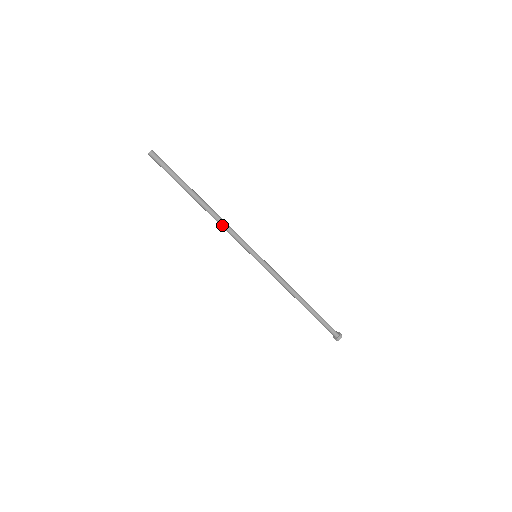
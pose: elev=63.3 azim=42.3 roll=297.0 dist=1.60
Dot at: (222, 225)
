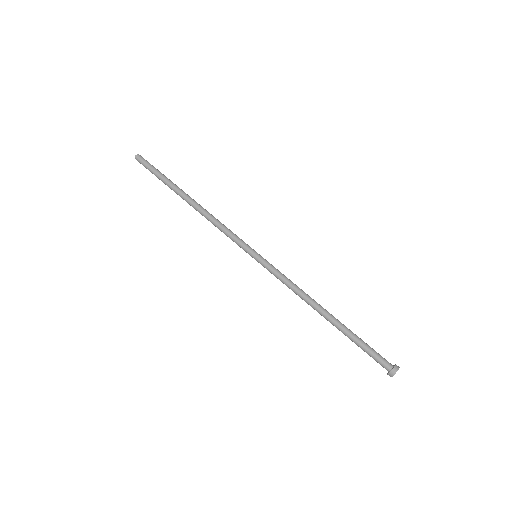
Dot at: (213, 219)
